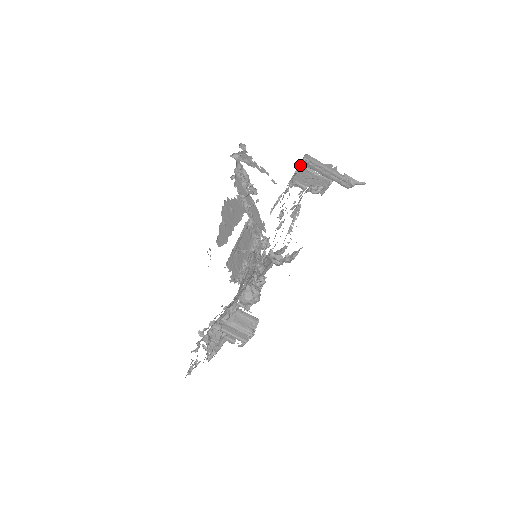
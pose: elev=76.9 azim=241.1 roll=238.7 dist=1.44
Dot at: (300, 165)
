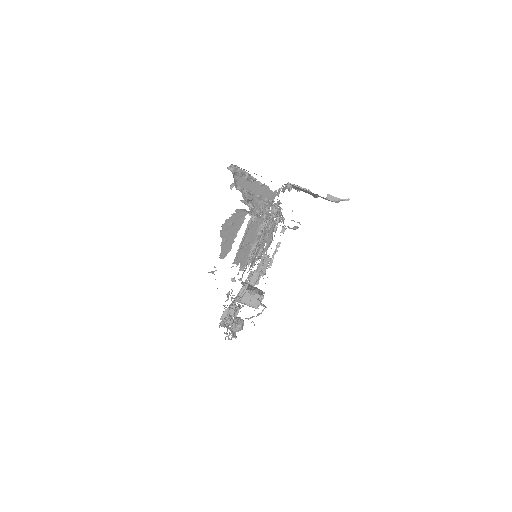
Dot at: (284, 191)
